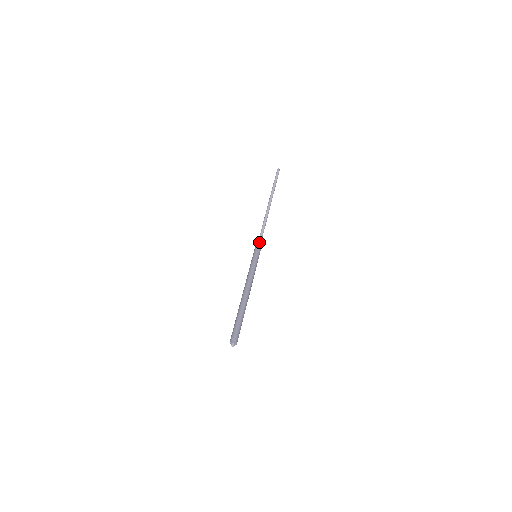
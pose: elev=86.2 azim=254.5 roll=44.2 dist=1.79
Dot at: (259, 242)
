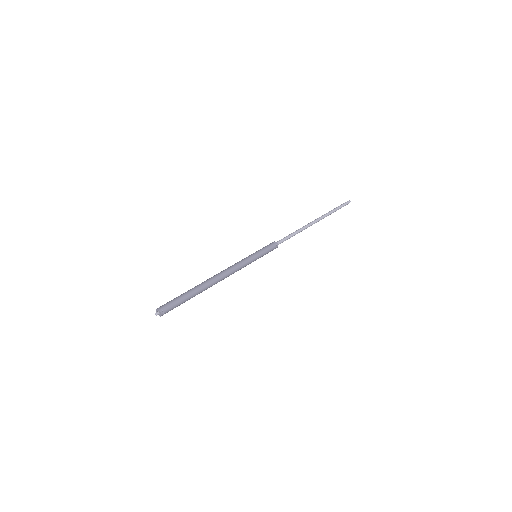
Dot at: (269, 245)
